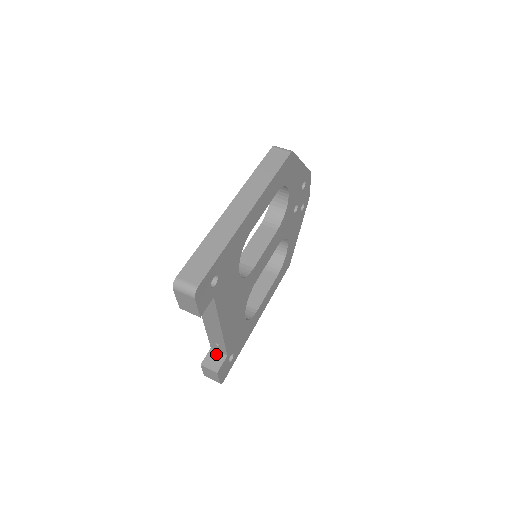
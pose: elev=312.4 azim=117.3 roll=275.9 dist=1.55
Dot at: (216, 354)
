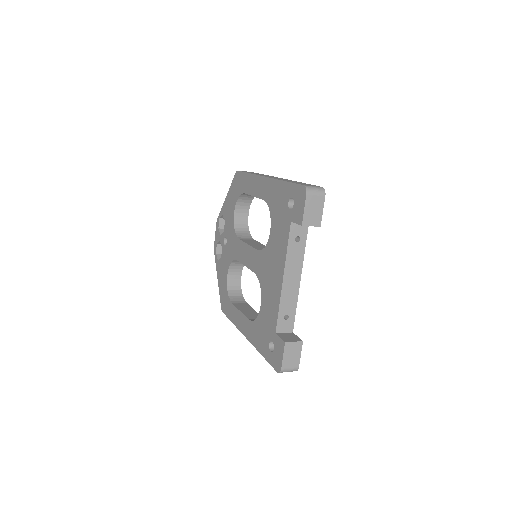
Dot at: (285, 334)
